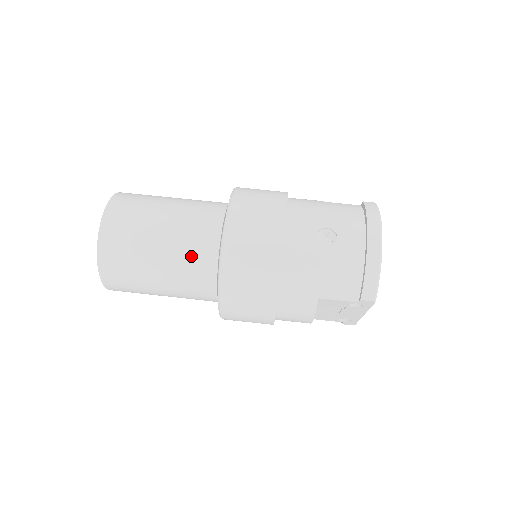
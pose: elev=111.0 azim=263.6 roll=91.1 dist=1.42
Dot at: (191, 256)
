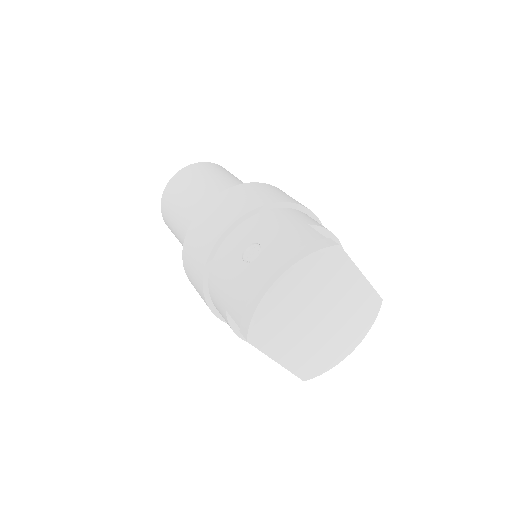
Dot at: (189, 225)
